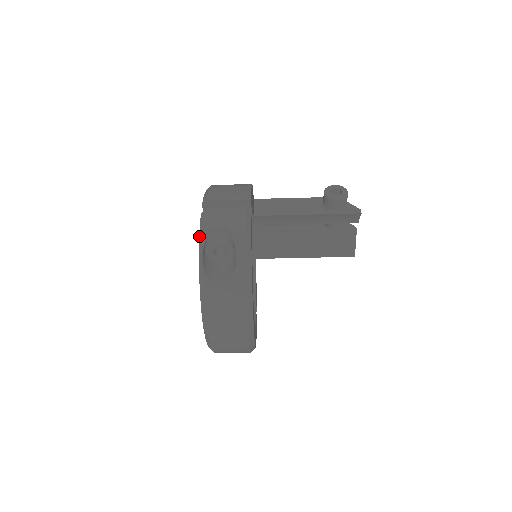
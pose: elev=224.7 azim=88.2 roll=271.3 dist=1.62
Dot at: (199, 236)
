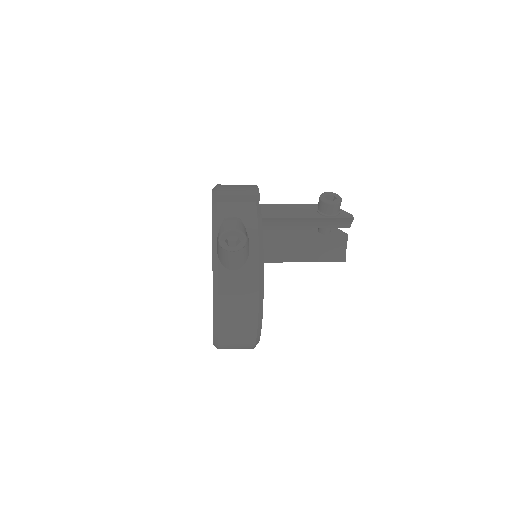
Dot at: (212, 226)
